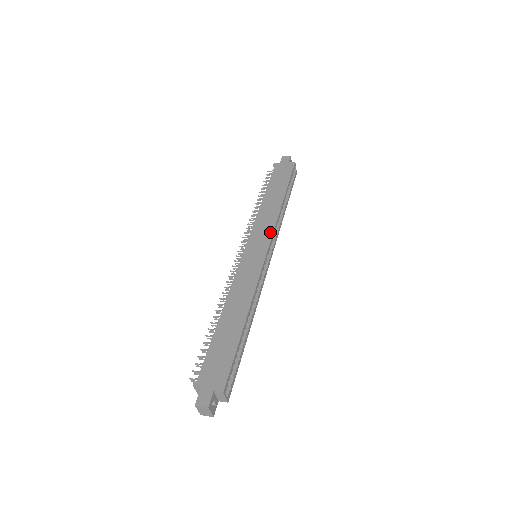
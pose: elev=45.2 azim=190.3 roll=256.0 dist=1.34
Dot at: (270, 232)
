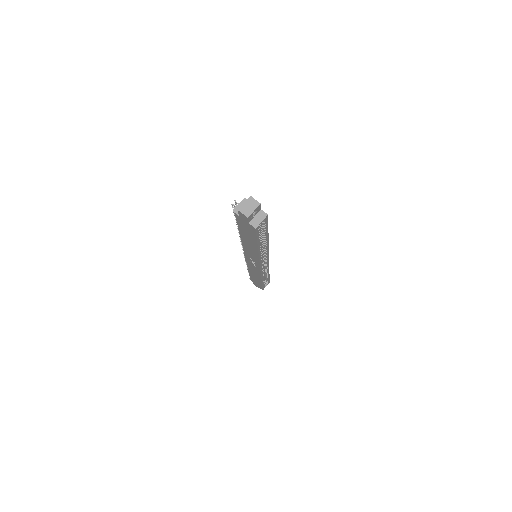
Dot at: occluded
